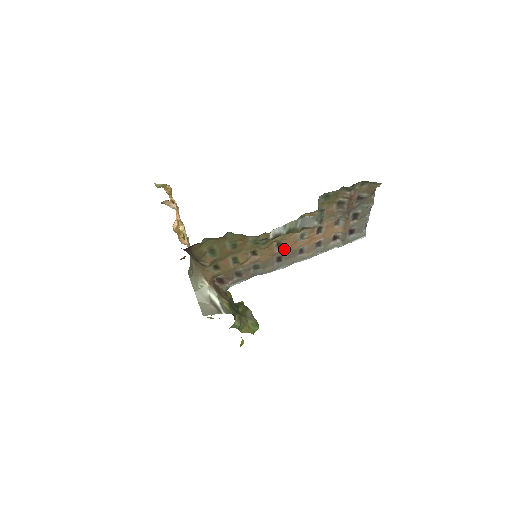
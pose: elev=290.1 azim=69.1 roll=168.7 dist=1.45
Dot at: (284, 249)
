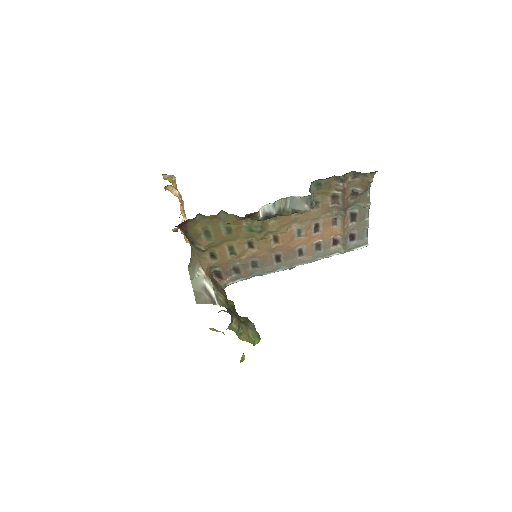
Dot at: (281, 245)
